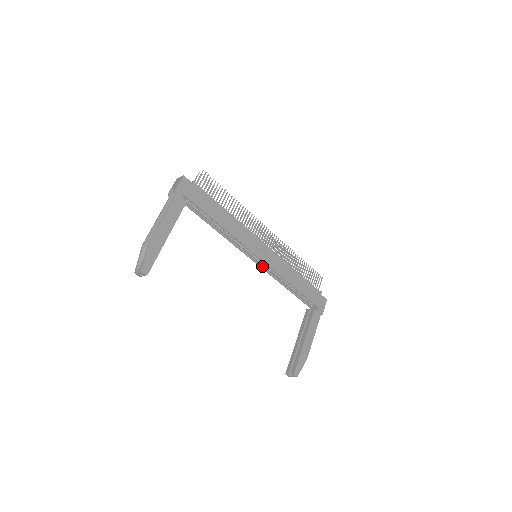
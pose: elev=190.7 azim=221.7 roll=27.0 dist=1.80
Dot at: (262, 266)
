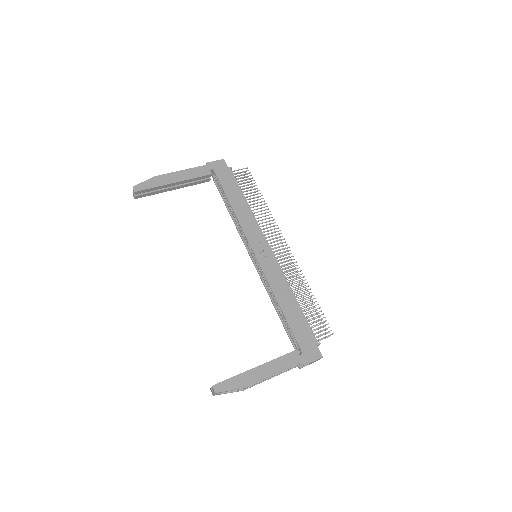
Dot at: (260, 272)
